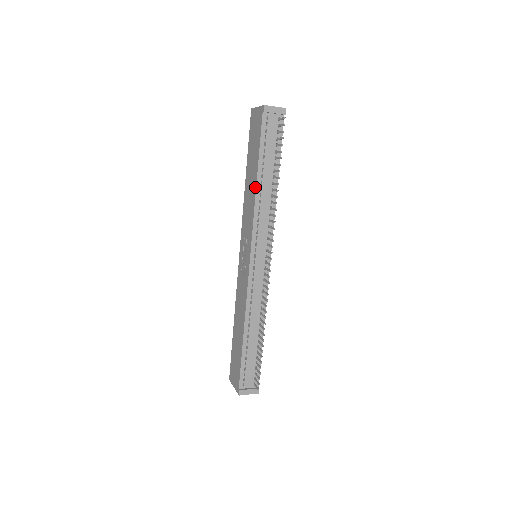
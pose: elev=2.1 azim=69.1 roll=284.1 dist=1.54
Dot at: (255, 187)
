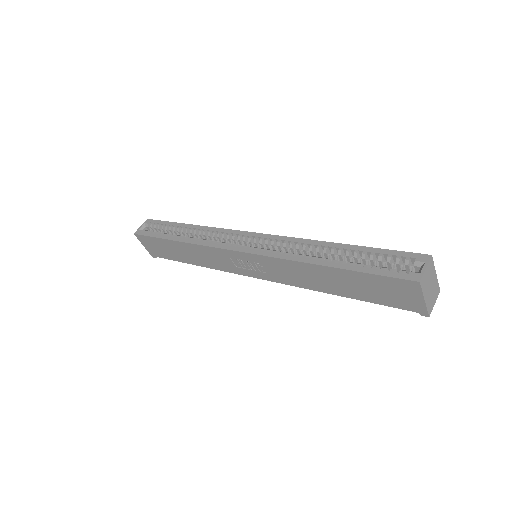
Dot at: (326, 292)
